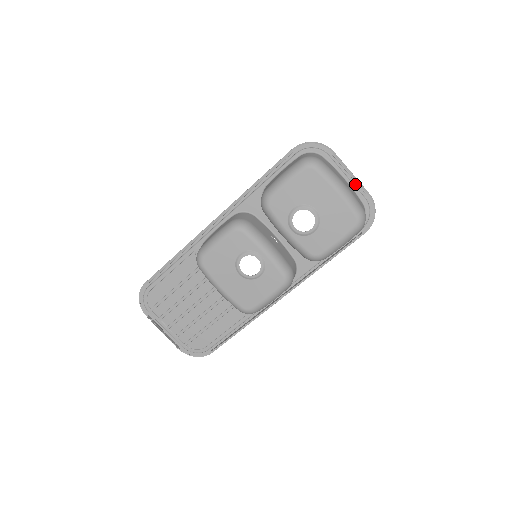
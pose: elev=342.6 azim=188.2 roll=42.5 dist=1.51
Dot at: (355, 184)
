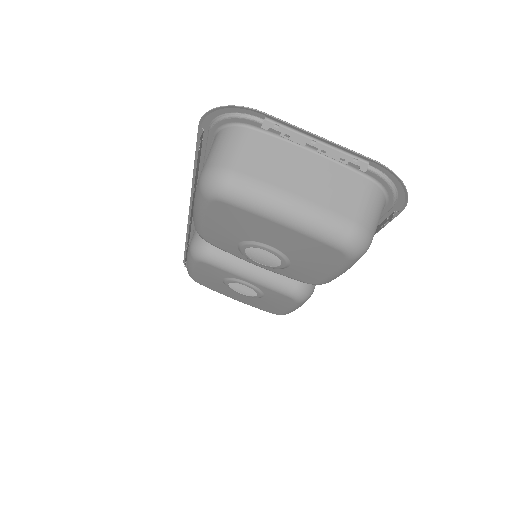
Dot at: (338, 150)
